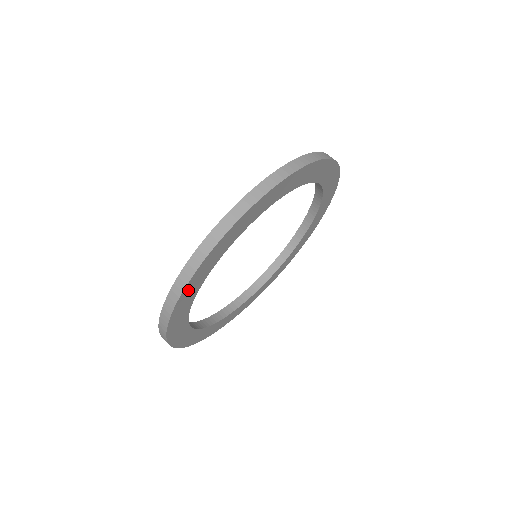
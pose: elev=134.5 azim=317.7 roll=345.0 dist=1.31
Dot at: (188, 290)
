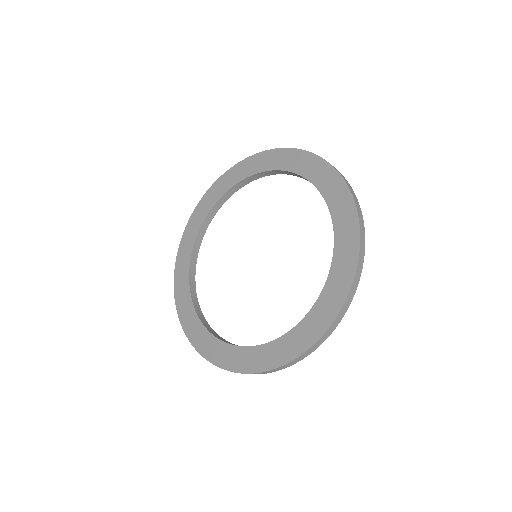
Dot at: occluded
